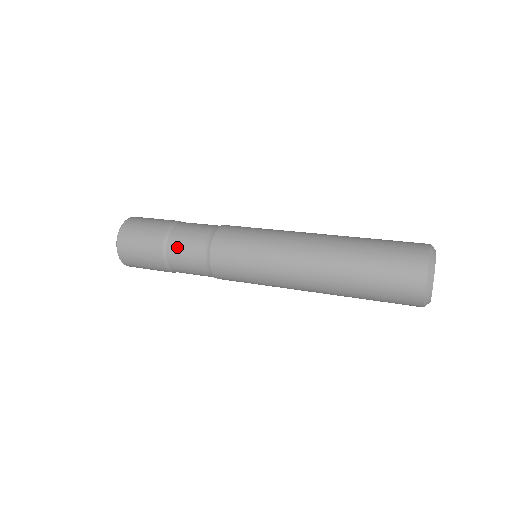
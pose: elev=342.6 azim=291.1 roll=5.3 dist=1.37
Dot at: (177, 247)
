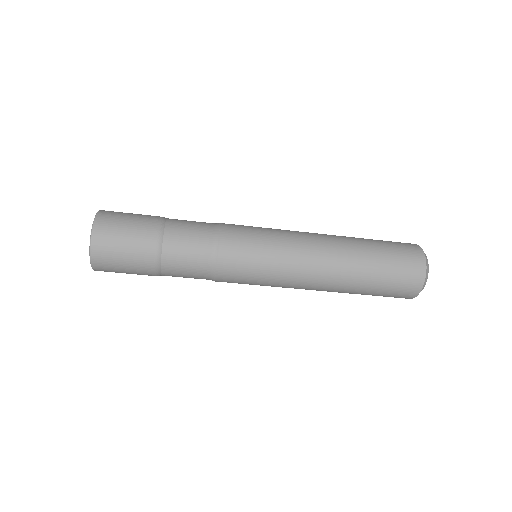
Dot at: (180, 222)
